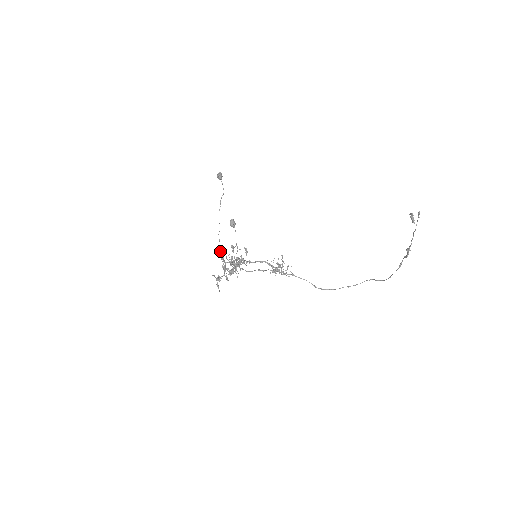
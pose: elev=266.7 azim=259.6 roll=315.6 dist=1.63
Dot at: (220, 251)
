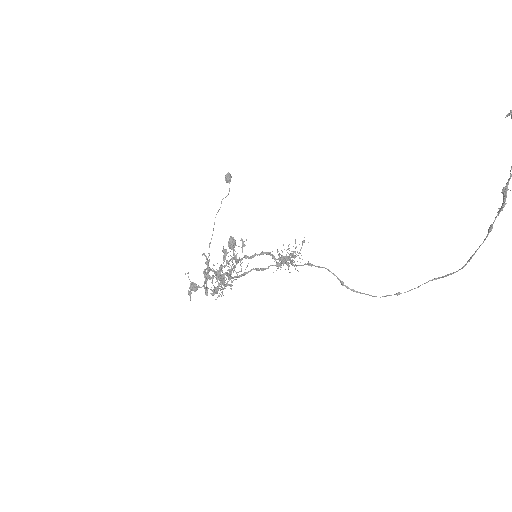
Dot at: occluded
